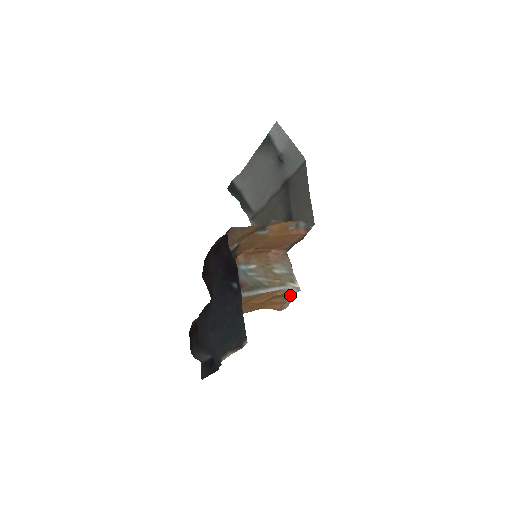
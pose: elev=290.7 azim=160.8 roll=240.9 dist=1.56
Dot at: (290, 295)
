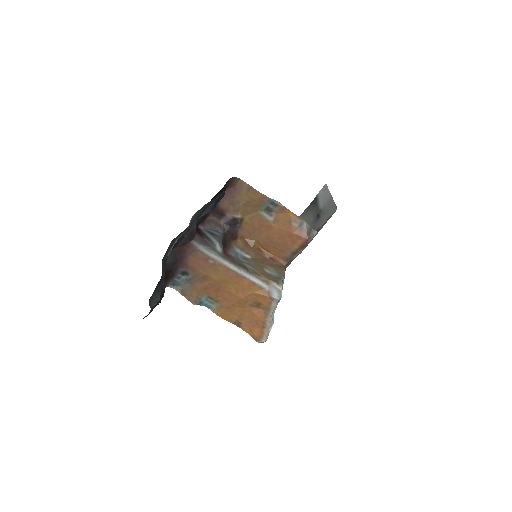
Dot at: (271, 306)
